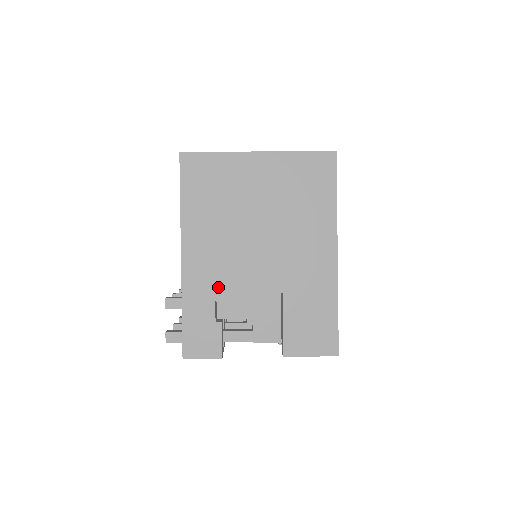
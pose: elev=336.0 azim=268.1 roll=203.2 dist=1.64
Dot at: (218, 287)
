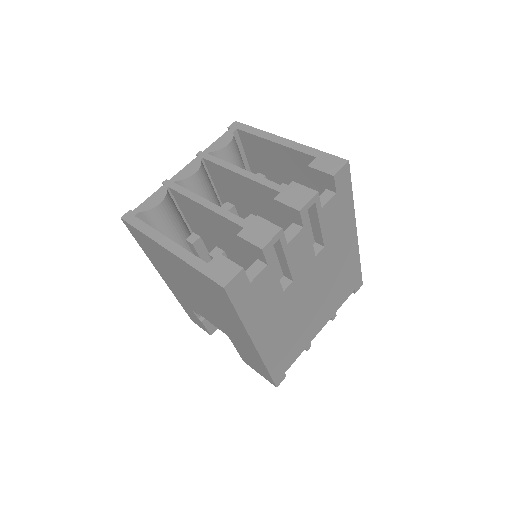
Dot at: (190, 305)
